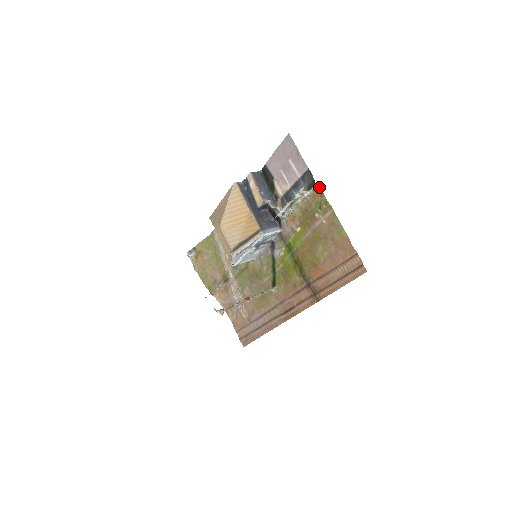
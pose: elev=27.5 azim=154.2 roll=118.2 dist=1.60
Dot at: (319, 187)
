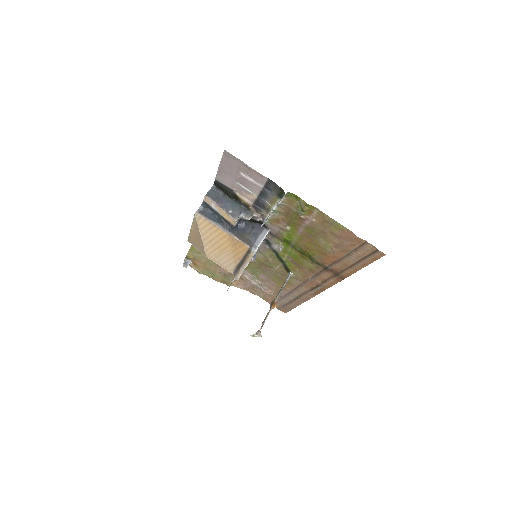
Dot at: (291, 193)
